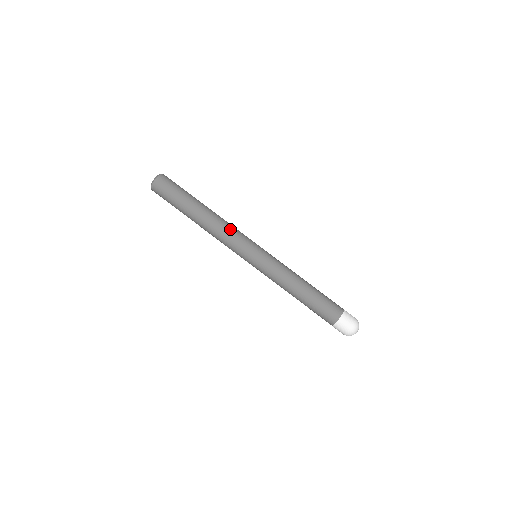
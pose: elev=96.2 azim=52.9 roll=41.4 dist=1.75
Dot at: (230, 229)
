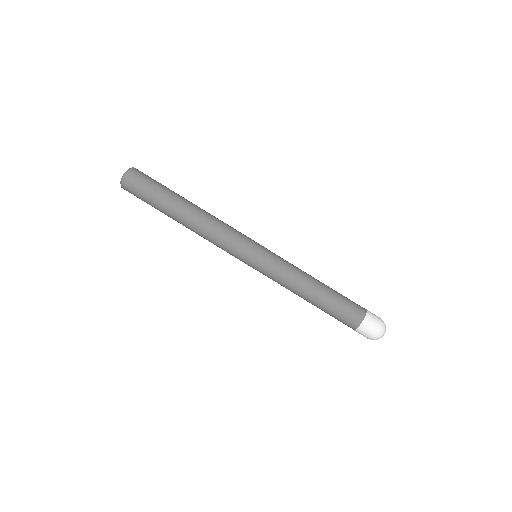
Dot at: (215, 237)
